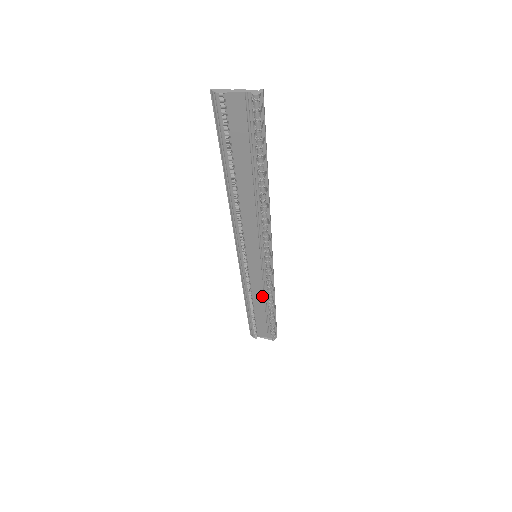
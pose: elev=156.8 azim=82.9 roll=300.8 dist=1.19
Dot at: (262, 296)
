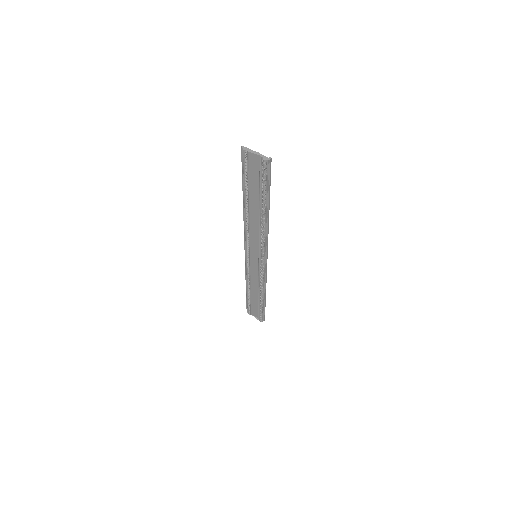
Dot at: (257, 285)
